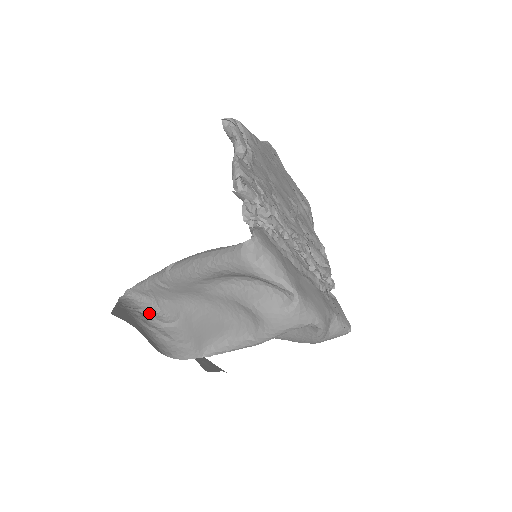
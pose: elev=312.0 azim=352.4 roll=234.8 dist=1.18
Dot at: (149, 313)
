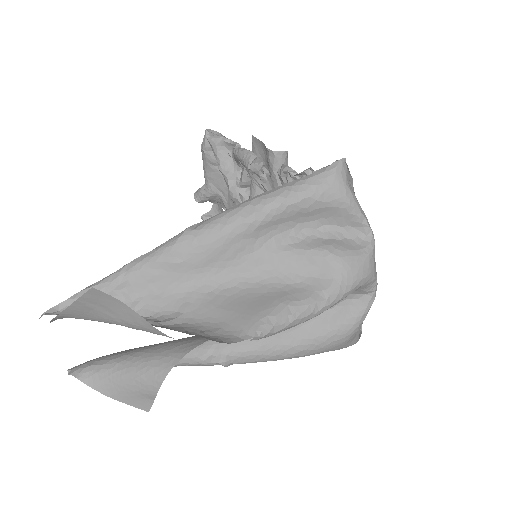
Dot at: occluded
